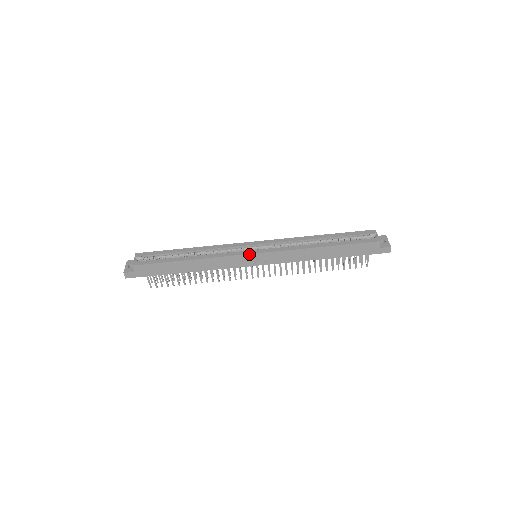
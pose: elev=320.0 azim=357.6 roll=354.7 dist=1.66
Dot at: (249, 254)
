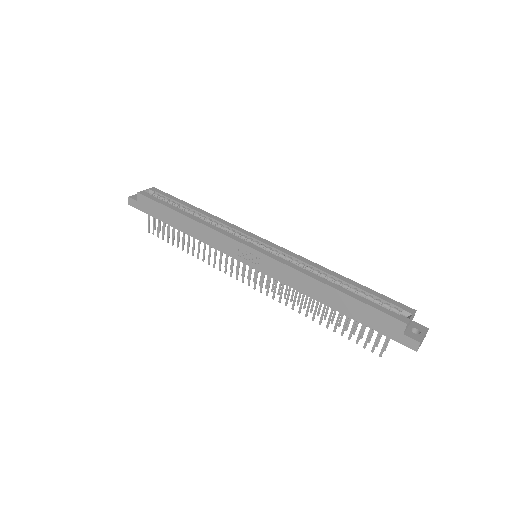
Dot at: (244, 244)
